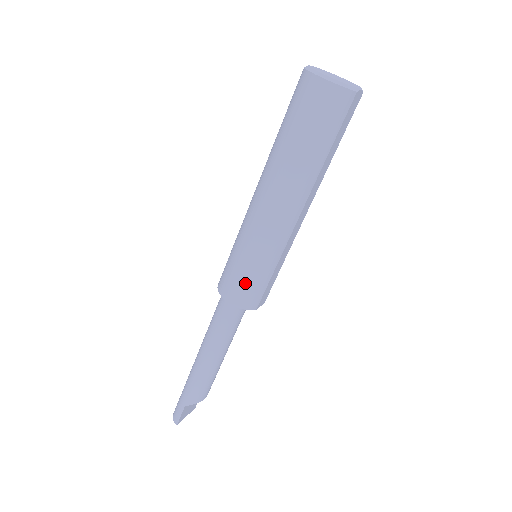
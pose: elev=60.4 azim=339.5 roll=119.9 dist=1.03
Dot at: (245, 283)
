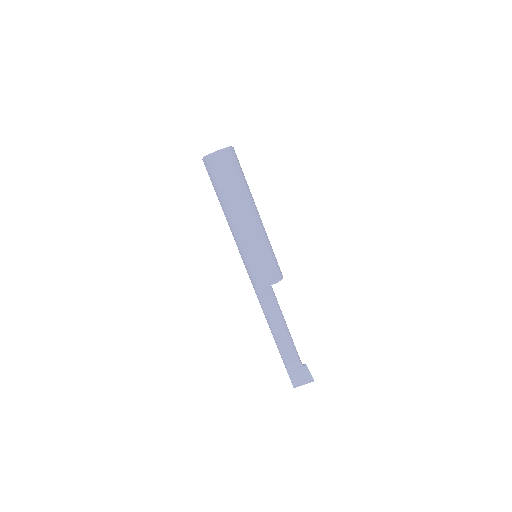
Dot at: (248, 273)
